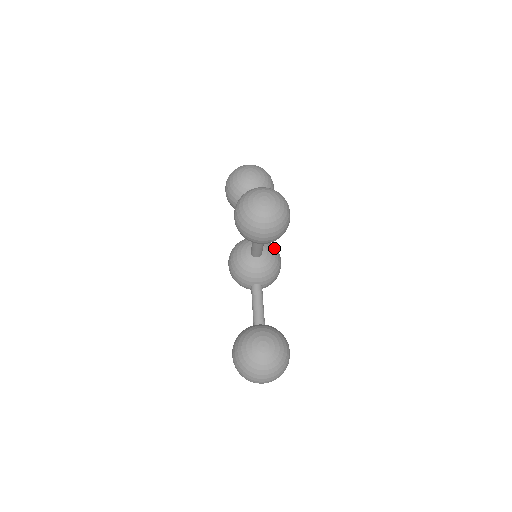
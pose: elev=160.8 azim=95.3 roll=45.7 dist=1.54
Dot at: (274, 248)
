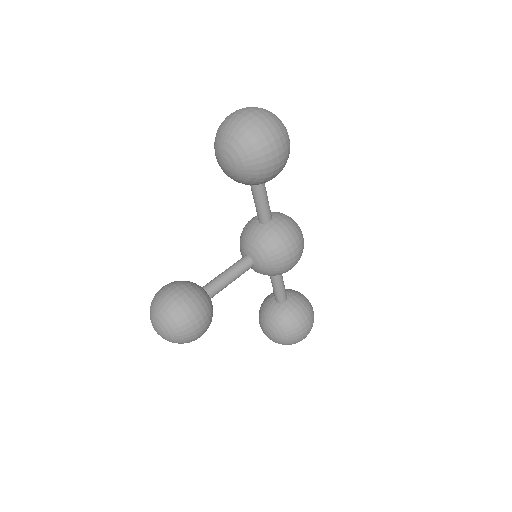
Dot at: (271, 256)
